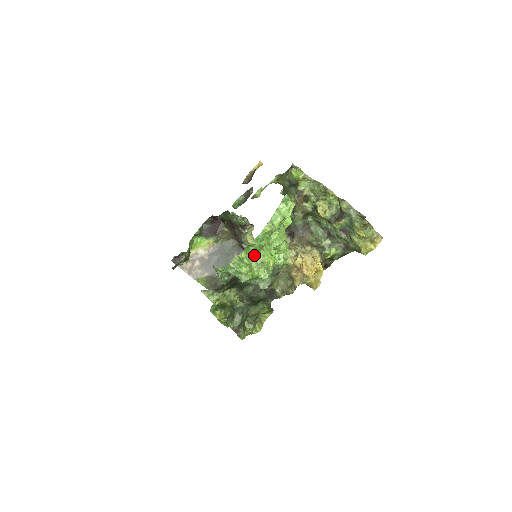
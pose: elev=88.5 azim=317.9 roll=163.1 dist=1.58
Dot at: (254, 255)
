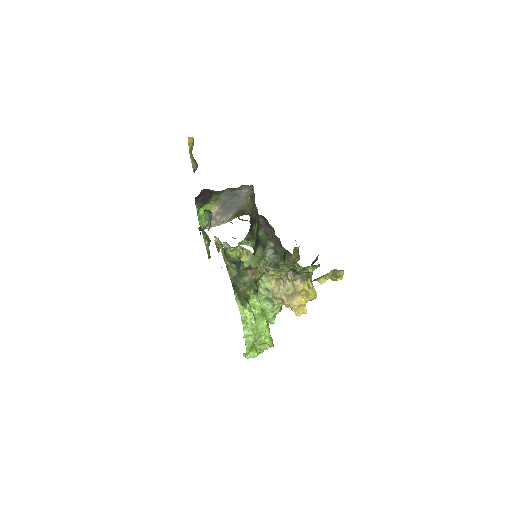
Dot at: (254, 346)
